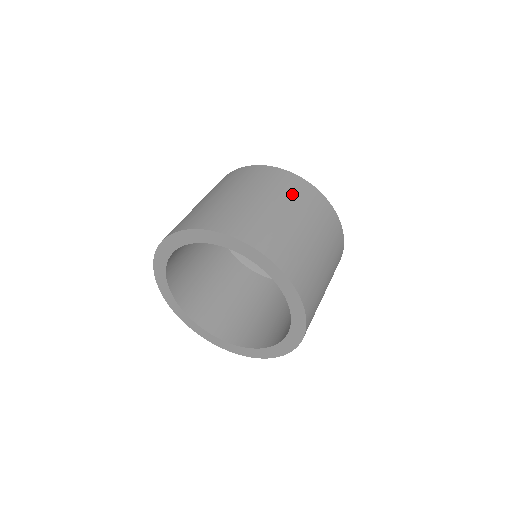
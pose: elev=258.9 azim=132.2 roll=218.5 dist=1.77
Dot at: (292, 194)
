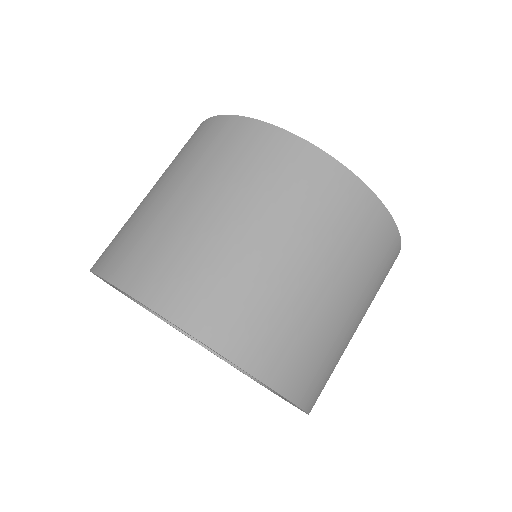
Dot at: (243, 168)
